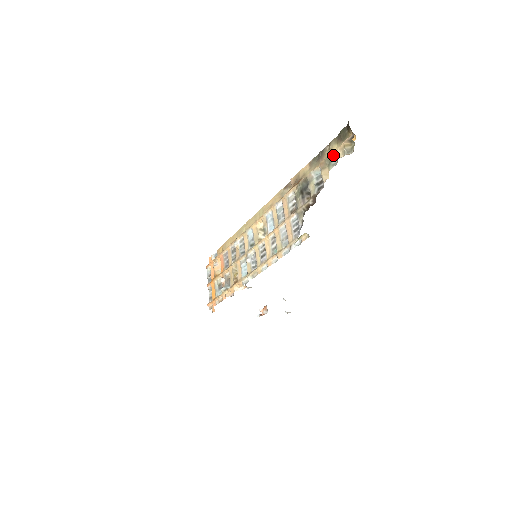
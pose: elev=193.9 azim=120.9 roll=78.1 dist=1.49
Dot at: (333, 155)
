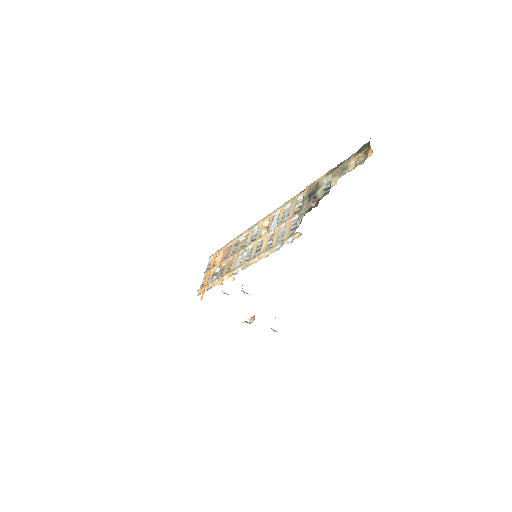
Dot at: (347, 165)
